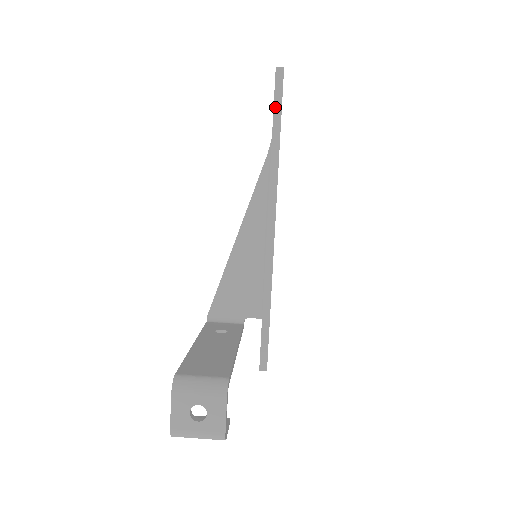
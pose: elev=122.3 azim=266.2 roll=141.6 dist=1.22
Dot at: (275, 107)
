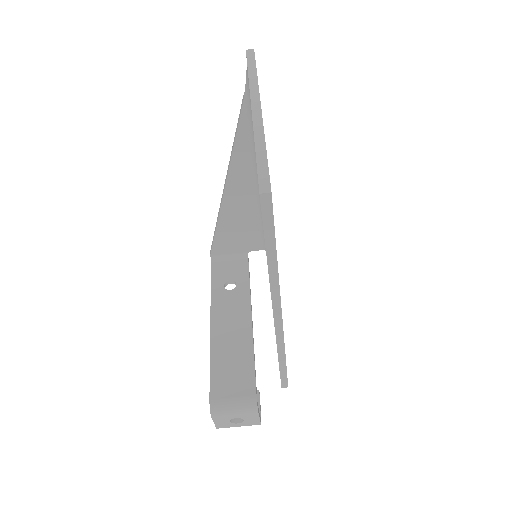
Dot at: (266, 233)
